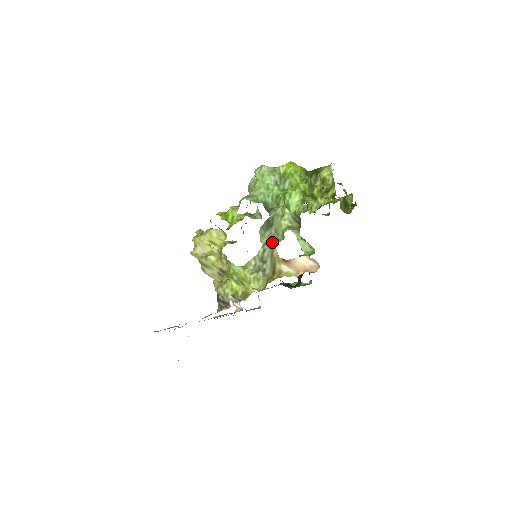
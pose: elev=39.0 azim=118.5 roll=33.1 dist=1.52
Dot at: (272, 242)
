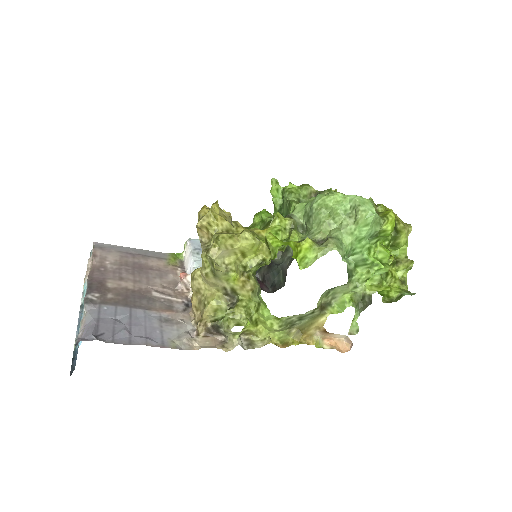
Dot at: (323, 302)
